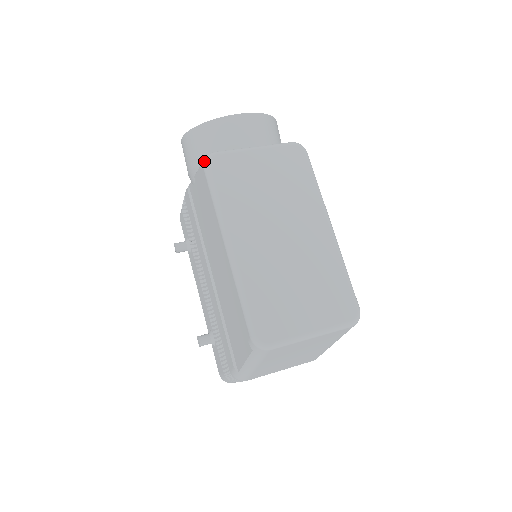
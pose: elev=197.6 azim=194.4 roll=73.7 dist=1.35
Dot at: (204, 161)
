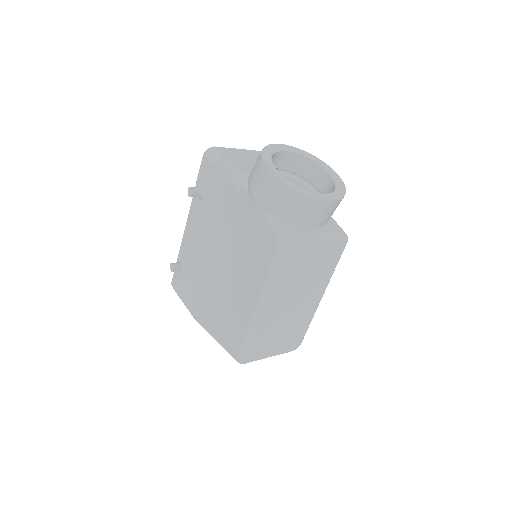
Dot at: (282, 243)
